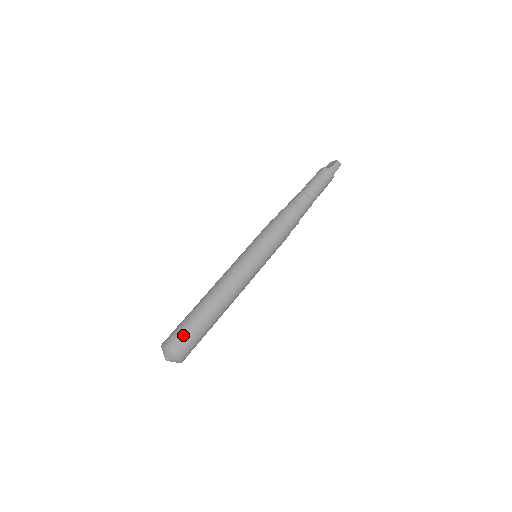
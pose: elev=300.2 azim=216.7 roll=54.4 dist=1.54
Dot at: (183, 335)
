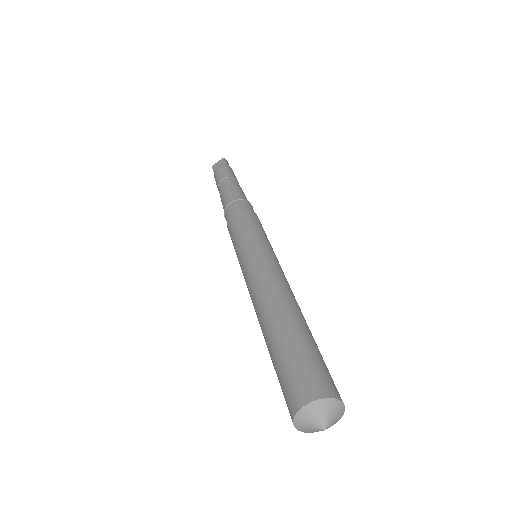
Dot at: (316, 367)
